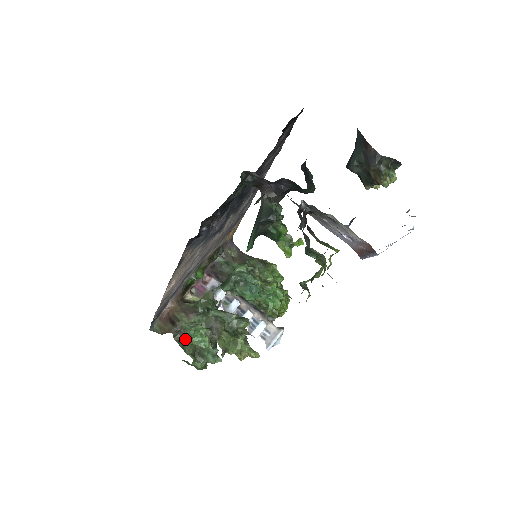
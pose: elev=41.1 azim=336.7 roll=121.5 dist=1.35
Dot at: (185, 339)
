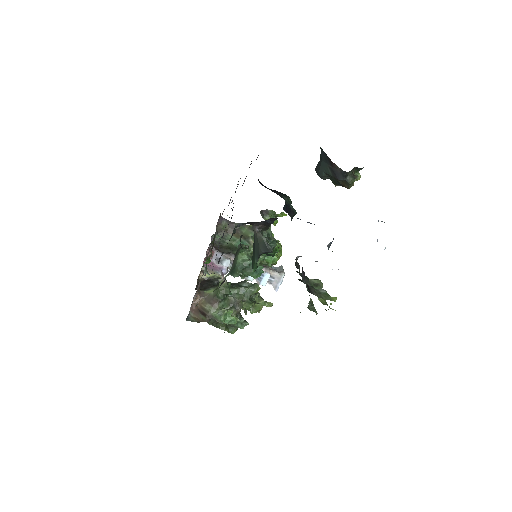
Dot at: occluded
